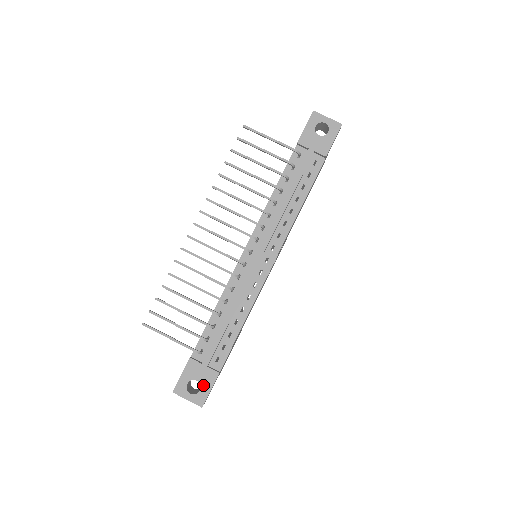
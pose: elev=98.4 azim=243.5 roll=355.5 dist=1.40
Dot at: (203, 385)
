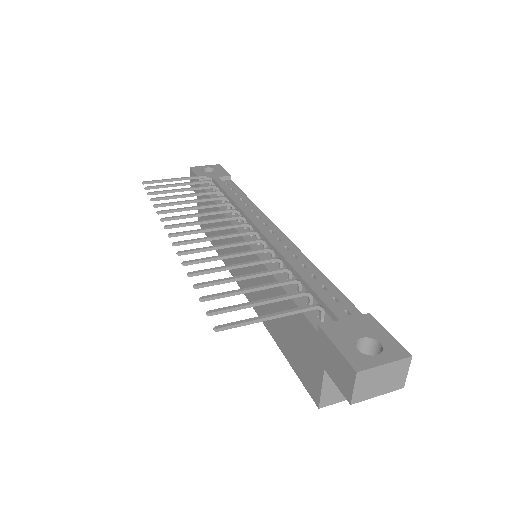
Dot at: (374, 336)
